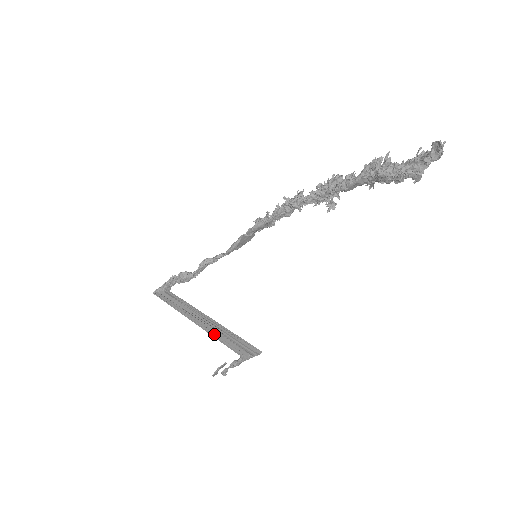
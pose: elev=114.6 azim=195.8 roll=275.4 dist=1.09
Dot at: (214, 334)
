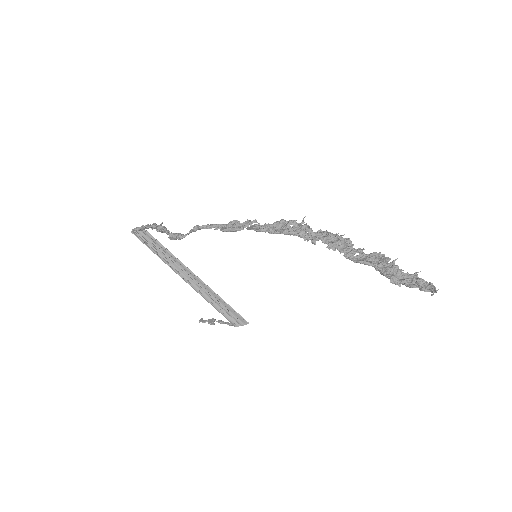
Dot at: (206, 298)
